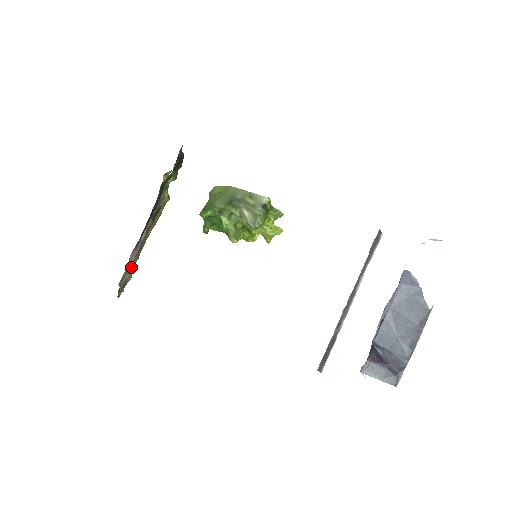
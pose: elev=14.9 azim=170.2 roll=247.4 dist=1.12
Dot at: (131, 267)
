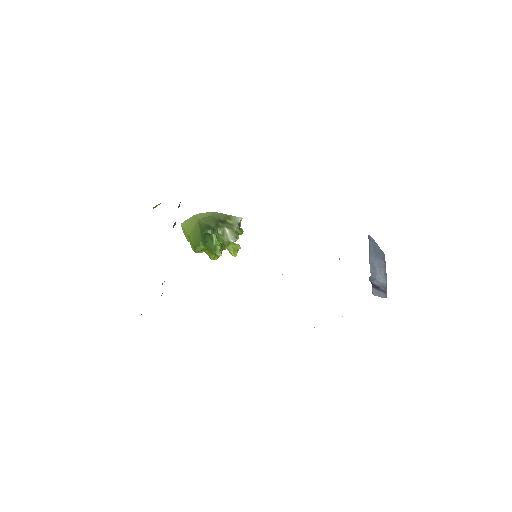
Dot at: (162, 283)
